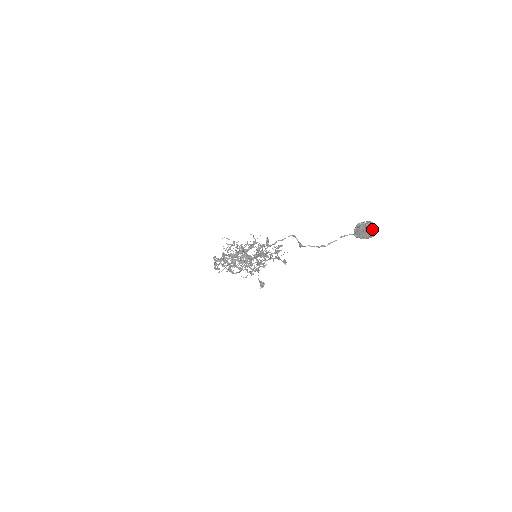
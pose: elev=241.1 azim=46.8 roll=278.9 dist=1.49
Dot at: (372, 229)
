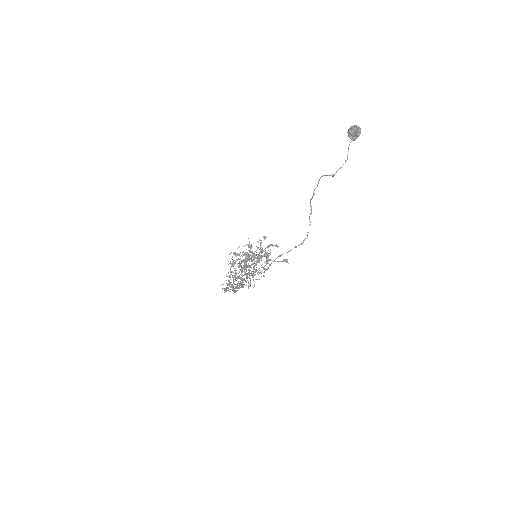
Dot at: (359, 127)
